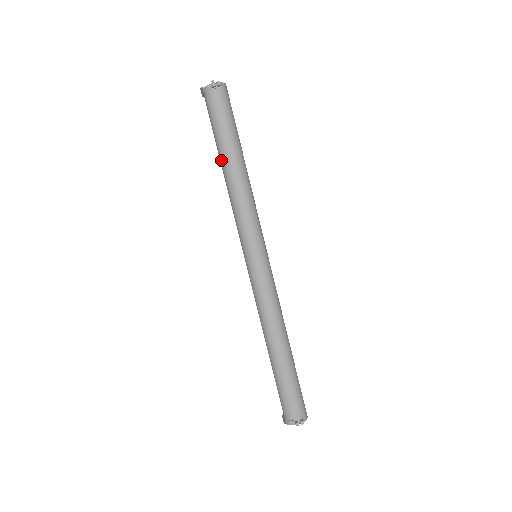
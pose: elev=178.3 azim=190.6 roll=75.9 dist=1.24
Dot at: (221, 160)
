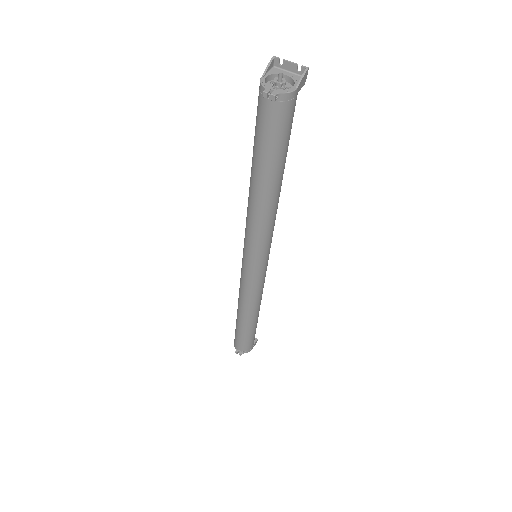
Dot at: (251, 169)
